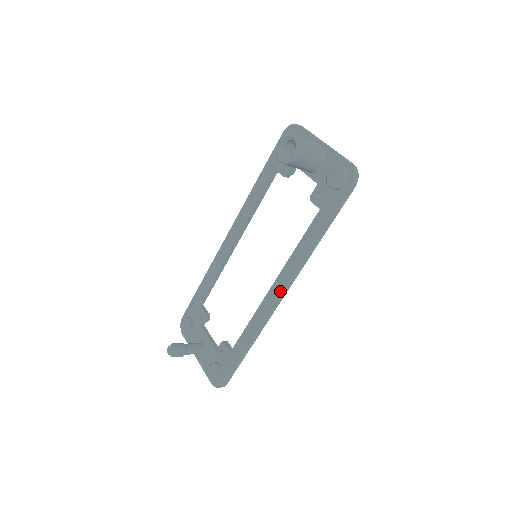
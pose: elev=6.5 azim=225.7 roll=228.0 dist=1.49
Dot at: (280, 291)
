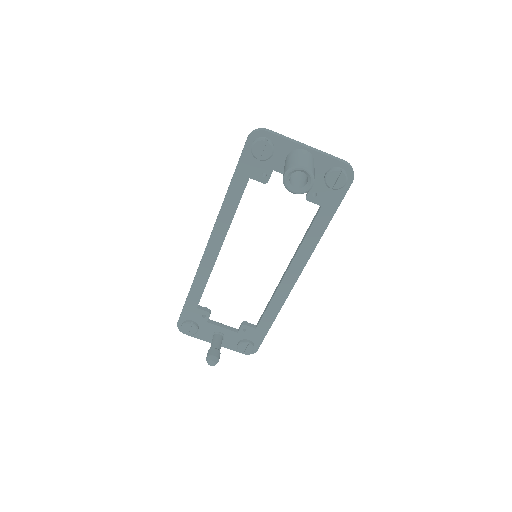
Dot at: (297, 275)
